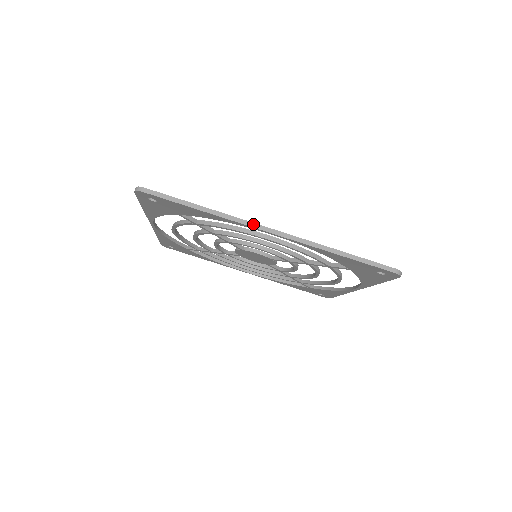
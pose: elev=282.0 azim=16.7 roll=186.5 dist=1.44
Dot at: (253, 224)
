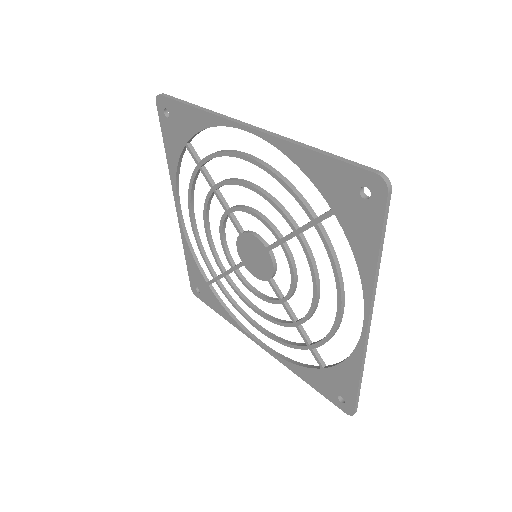
Dot at: (234, 119)
